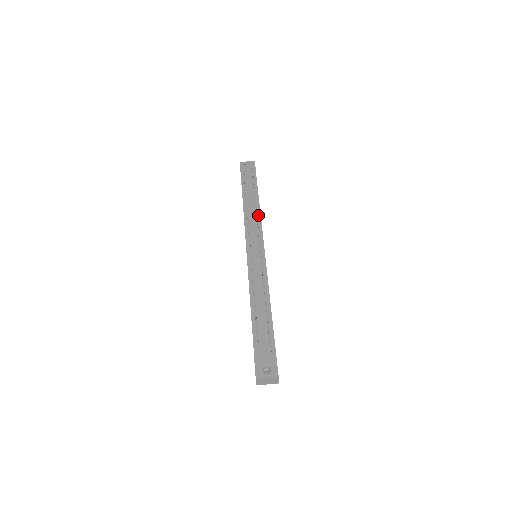
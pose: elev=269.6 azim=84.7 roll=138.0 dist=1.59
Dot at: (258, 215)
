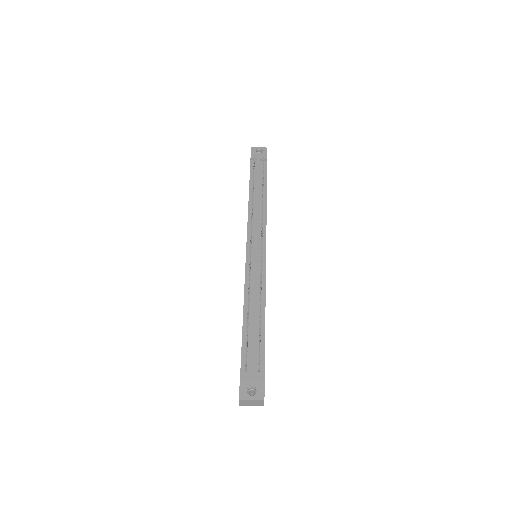
Dot at: (264, 210)
